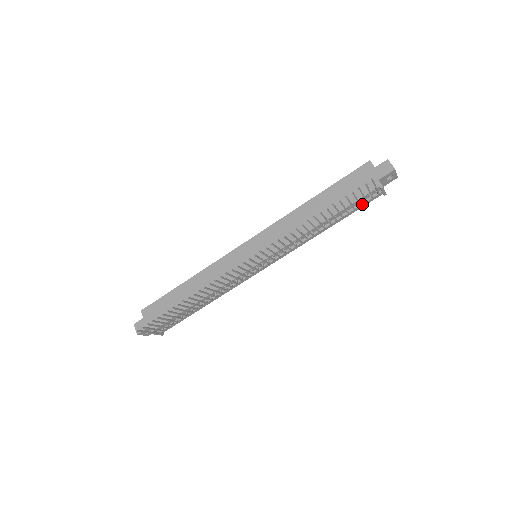
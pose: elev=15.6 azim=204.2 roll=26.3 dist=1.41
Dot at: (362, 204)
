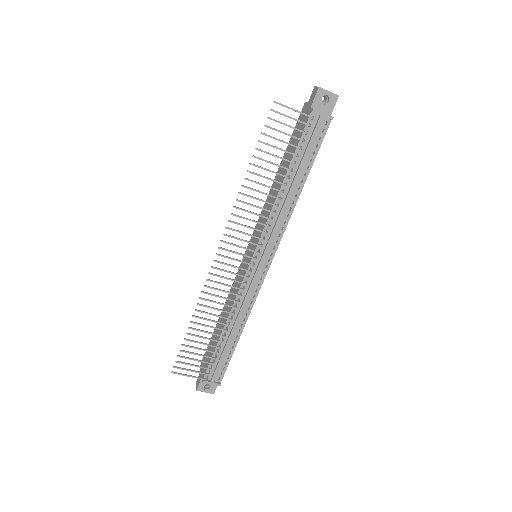
Dot at: (310, 140)
